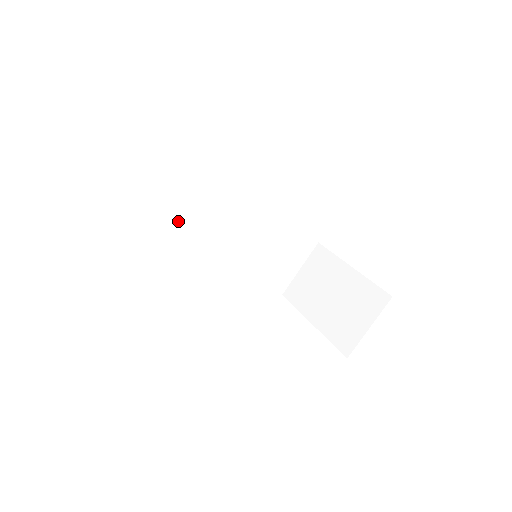
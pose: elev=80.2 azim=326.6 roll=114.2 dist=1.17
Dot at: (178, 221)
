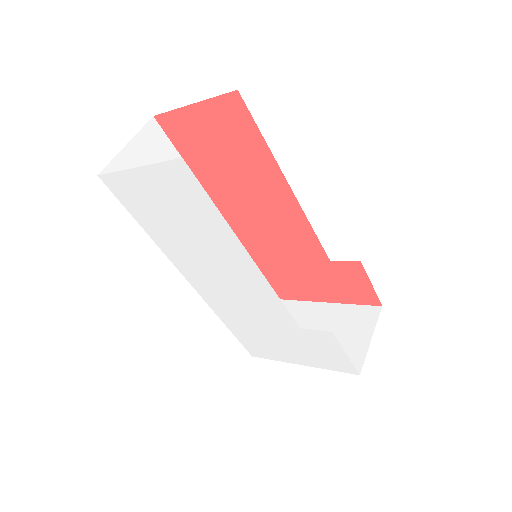
Dot at: occluded
